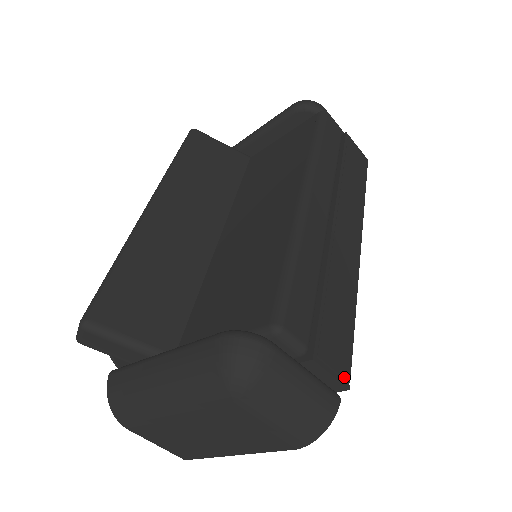
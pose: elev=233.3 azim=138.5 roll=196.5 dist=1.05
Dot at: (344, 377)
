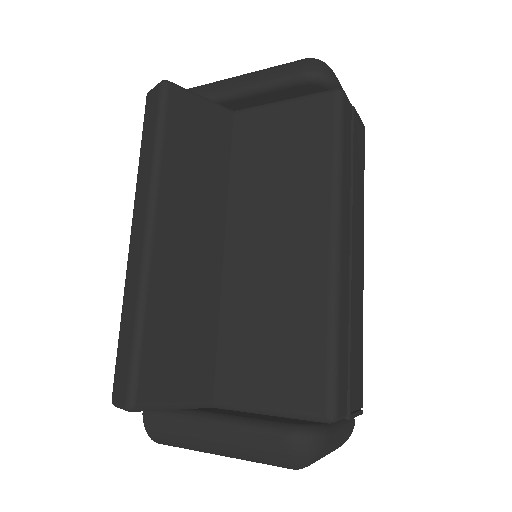
Dot at: (360, 408)
